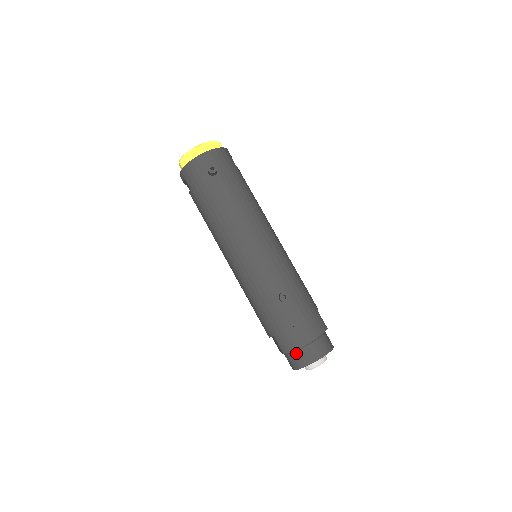
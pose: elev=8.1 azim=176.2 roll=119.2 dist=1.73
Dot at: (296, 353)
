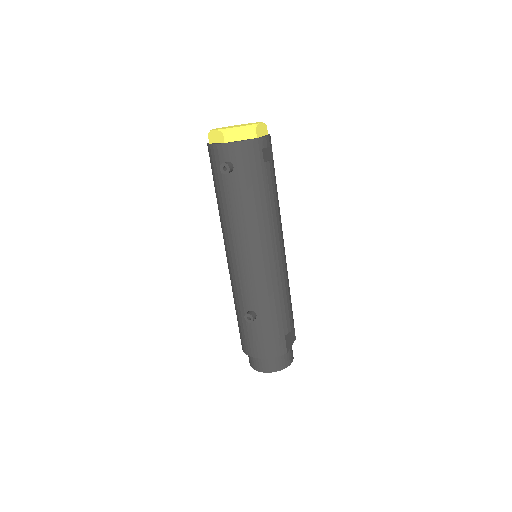
Dot at: occluded
